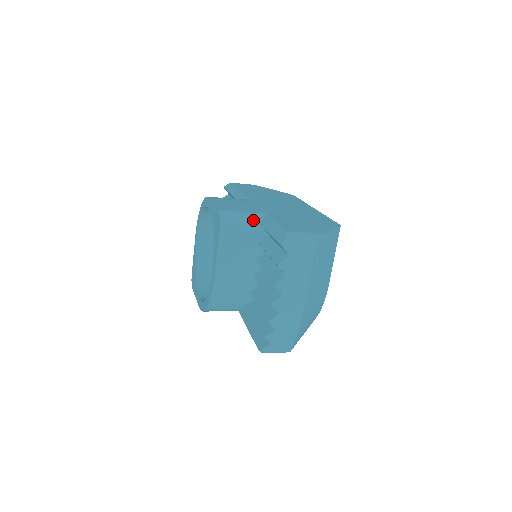
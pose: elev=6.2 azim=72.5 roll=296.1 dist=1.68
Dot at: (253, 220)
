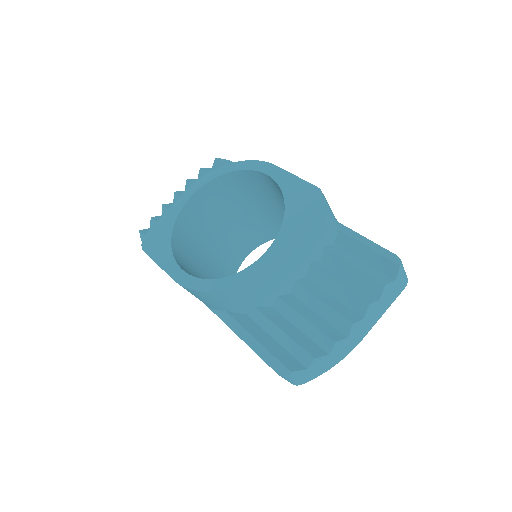
Dot at: (335, 221)
